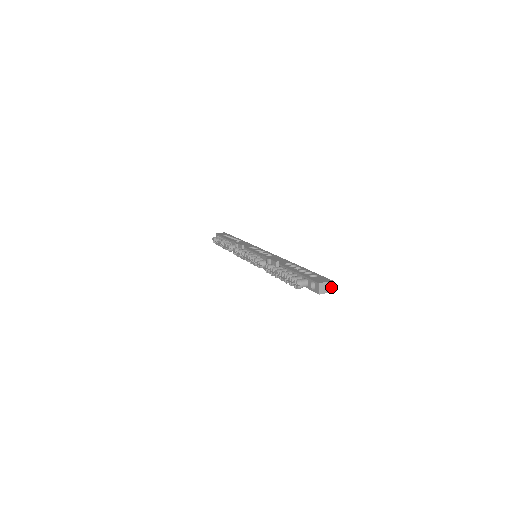
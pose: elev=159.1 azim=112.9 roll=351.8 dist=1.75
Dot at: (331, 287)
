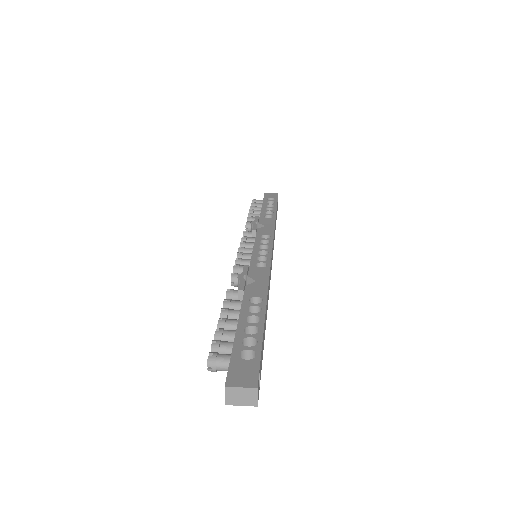
Dot at: (253, 398)
